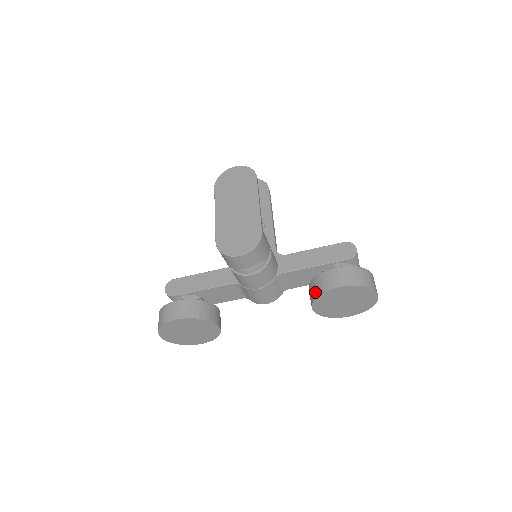
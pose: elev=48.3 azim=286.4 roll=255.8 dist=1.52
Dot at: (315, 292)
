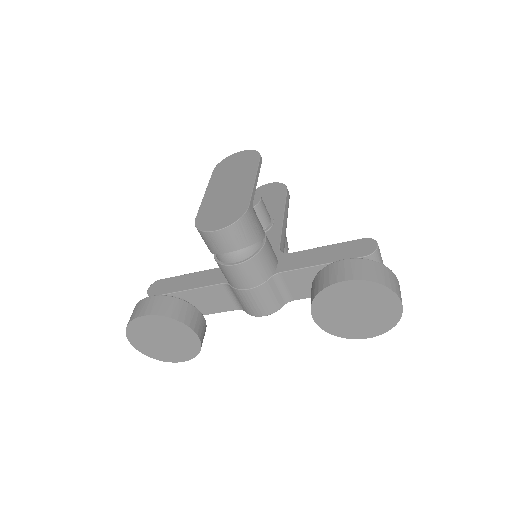
Dot at: (314, 291)
